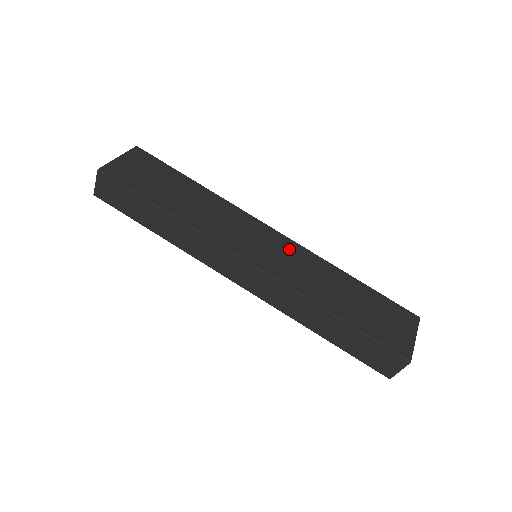
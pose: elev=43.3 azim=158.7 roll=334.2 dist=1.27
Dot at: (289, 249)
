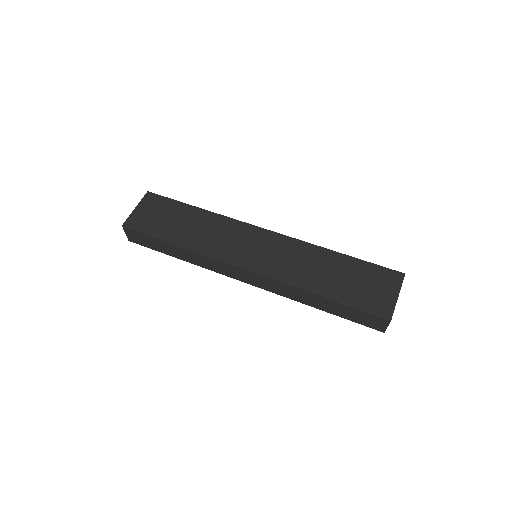
Dot at: (279, 244)
